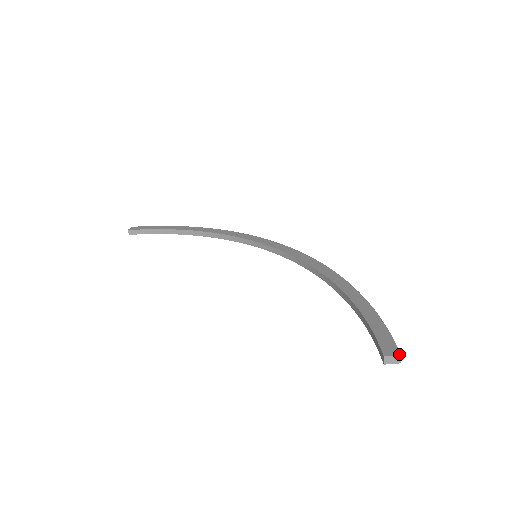
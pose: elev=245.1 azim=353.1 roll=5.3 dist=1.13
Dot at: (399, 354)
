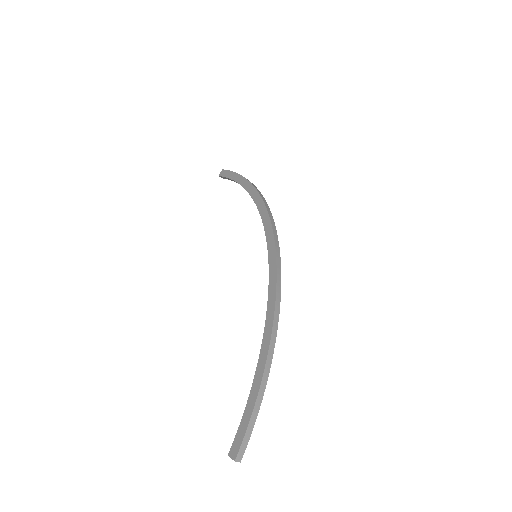
Dot at: (234, 460)
